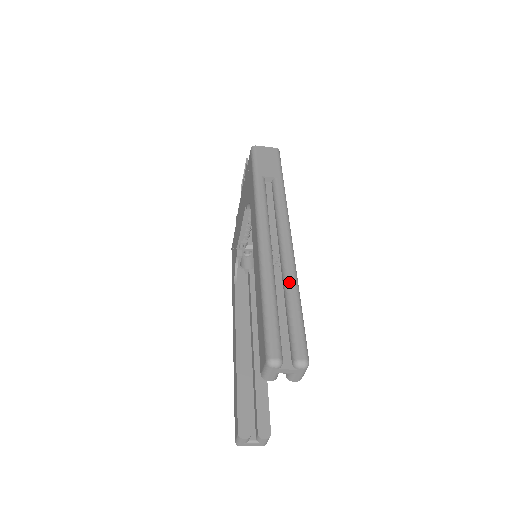
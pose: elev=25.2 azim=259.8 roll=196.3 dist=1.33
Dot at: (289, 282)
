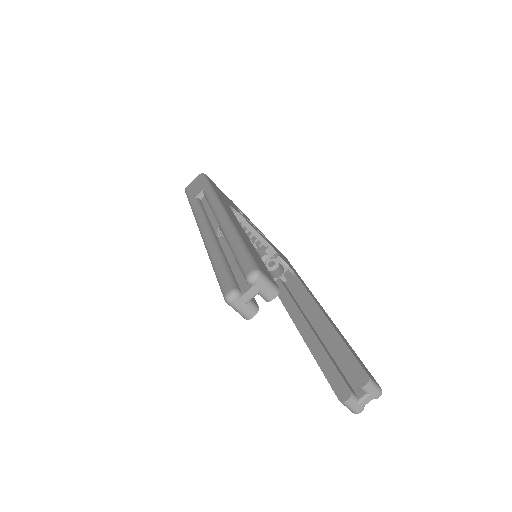
Dot at: (227, 236)
